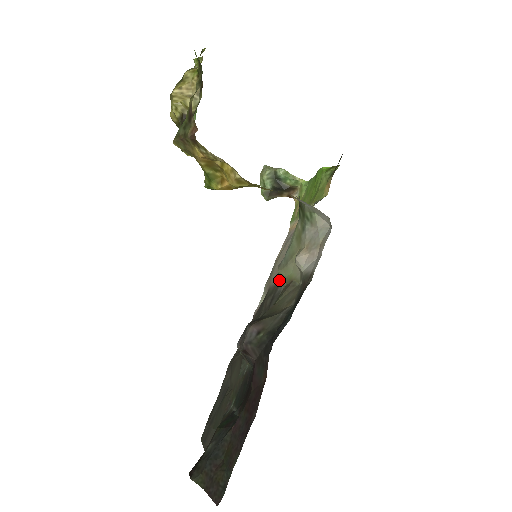
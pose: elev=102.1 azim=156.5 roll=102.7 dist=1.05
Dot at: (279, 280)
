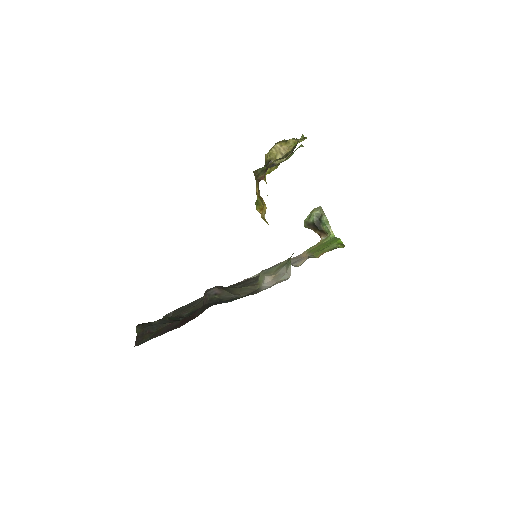
Dot at: occluded
